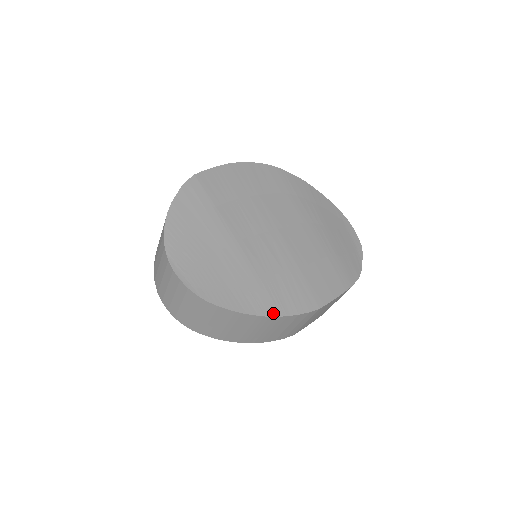
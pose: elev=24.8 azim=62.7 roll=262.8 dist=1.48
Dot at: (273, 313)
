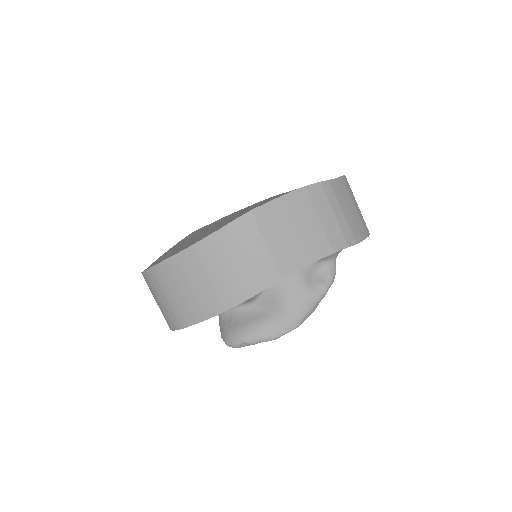
Dot at: (202, 239)
